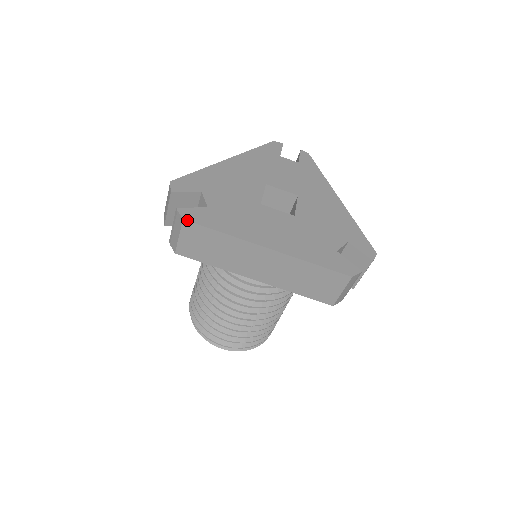
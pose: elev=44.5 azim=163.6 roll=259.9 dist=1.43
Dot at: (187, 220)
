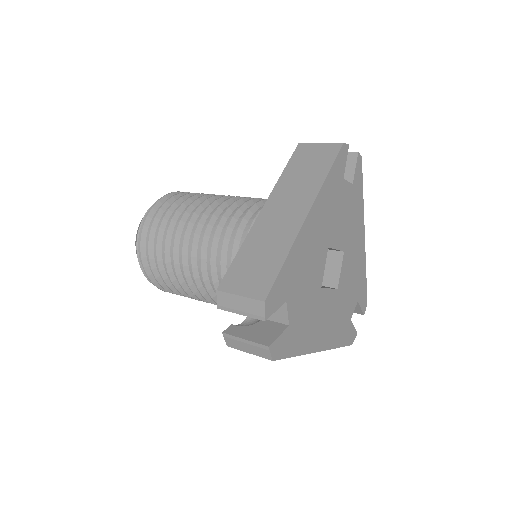
Dot at: occluded
